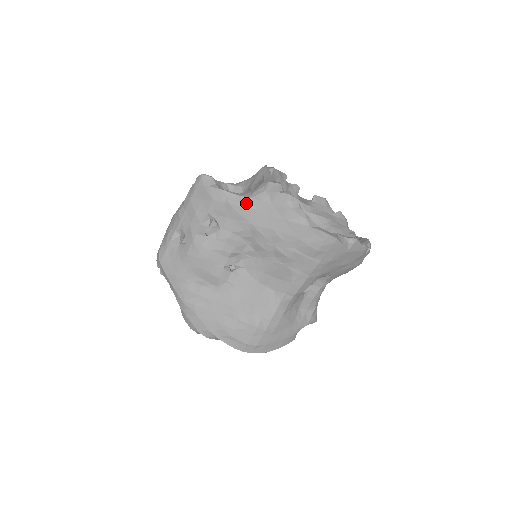
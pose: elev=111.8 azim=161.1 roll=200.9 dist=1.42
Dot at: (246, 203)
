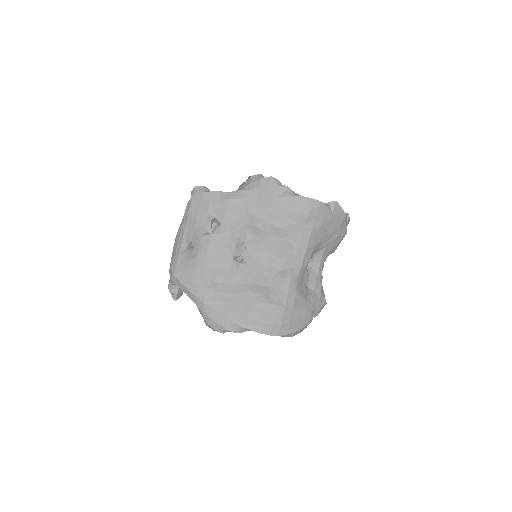
Dot at: (238, 195)
